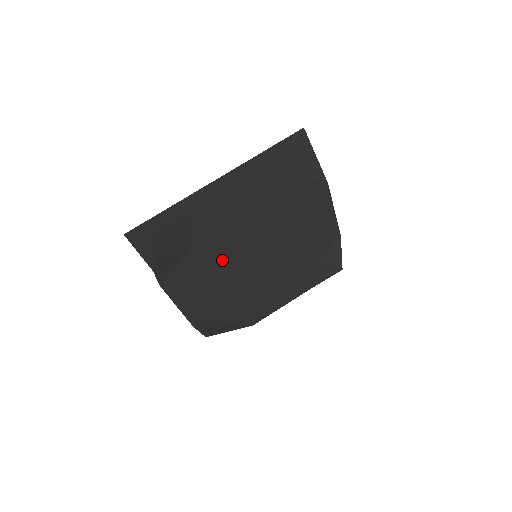
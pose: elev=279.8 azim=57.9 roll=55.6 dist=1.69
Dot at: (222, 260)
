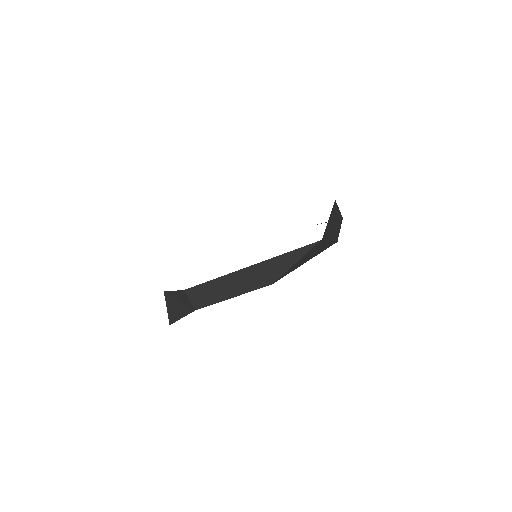
Dot at: occluded
